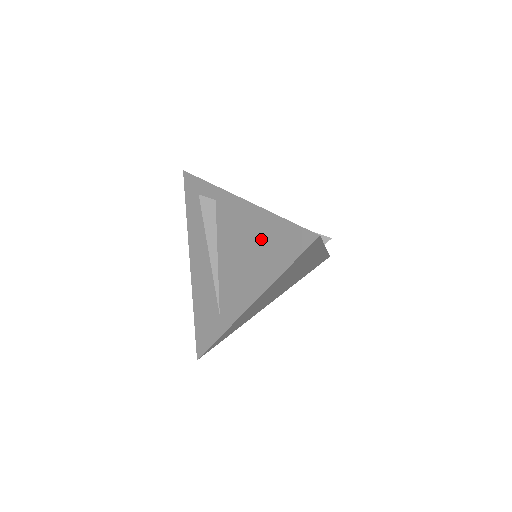
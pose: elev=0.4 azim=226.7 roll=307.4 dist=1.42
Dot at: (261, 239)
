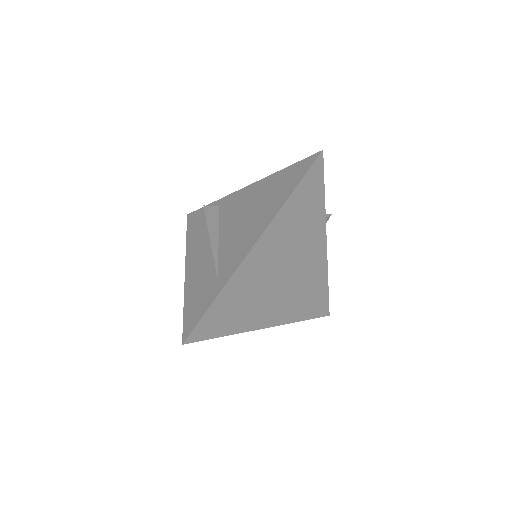
Dot at: (266, 193)
